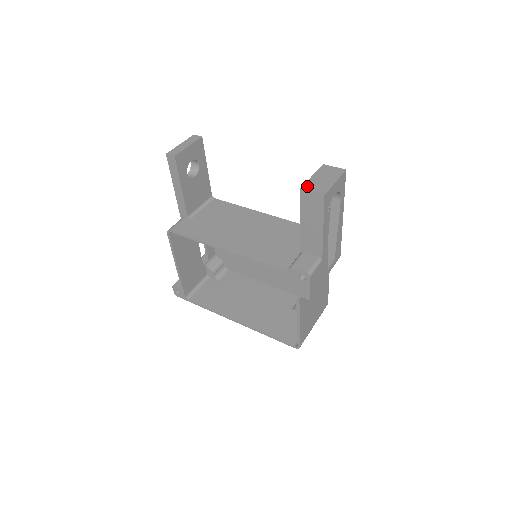
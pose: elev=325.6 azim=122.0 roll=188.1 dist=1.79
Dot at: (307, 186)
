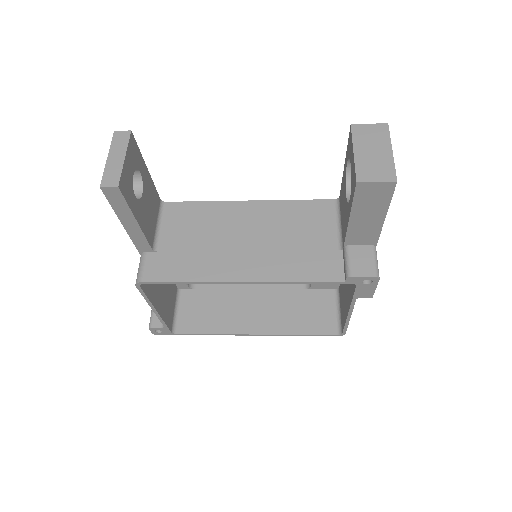
Dot at: (362, 173)
